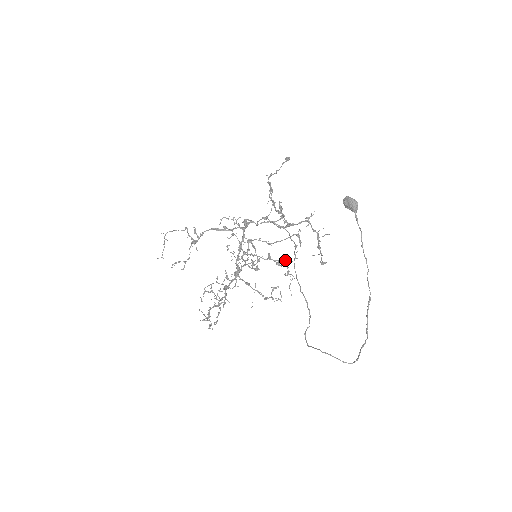
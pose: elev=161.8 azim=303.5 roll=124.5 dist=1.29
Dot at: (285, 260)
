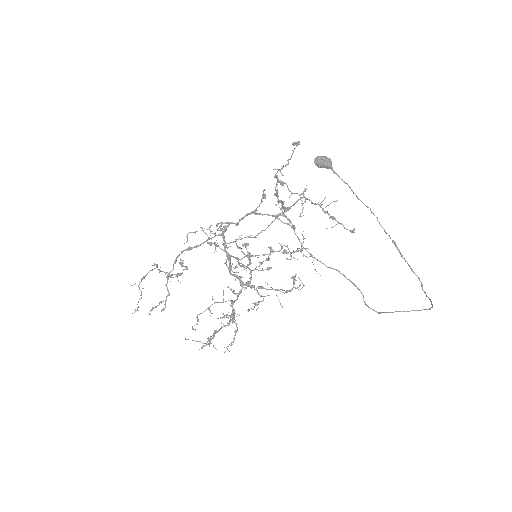
Dot at: (283, 245)
